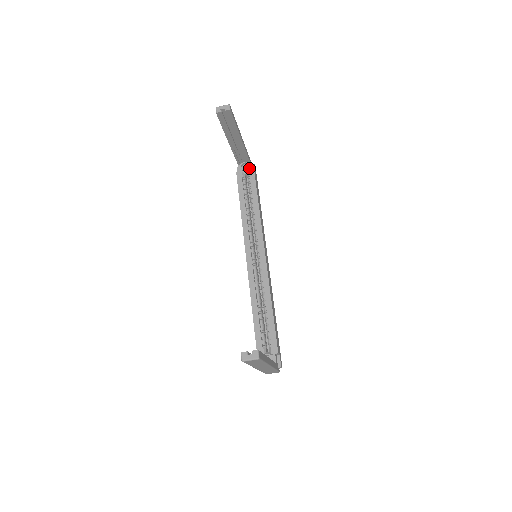
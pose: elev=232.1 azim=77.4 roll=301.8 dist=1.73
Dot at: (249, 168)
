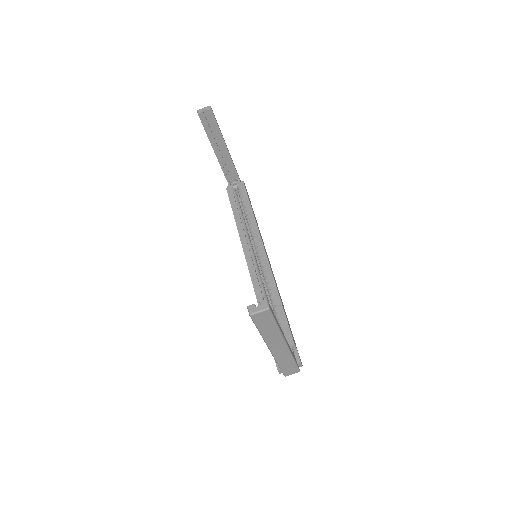
Dot at: (238, 182)
